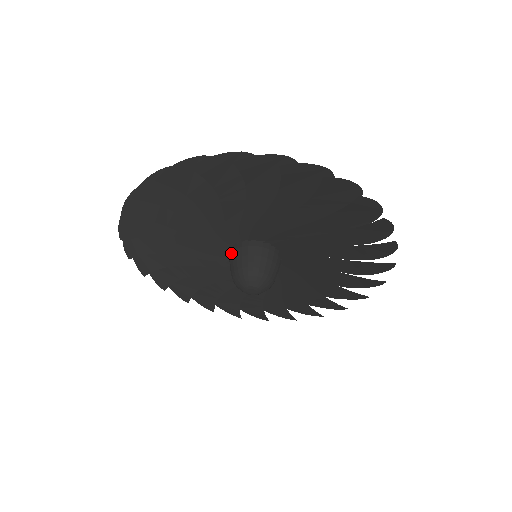
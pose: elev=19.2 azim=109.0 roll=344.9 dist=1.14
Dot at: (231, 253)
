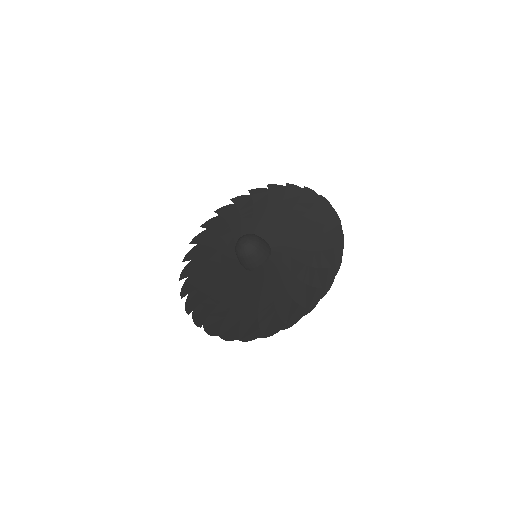
Dot at: occluded
